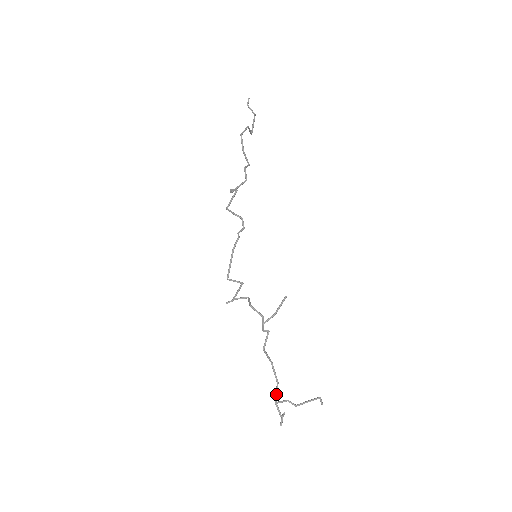
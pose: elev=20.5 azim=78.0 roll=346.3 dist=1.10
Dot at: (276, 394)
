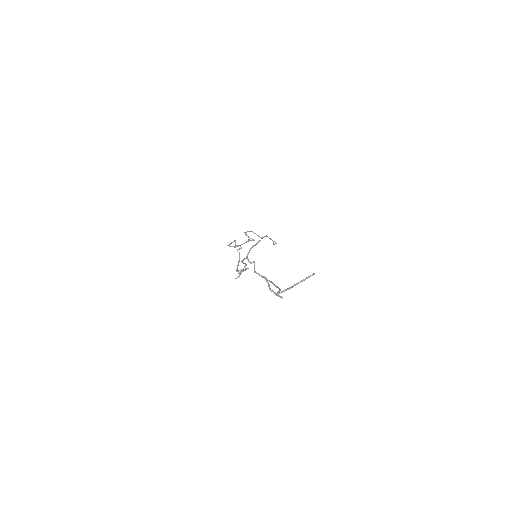
Dot at: (277, 292)
